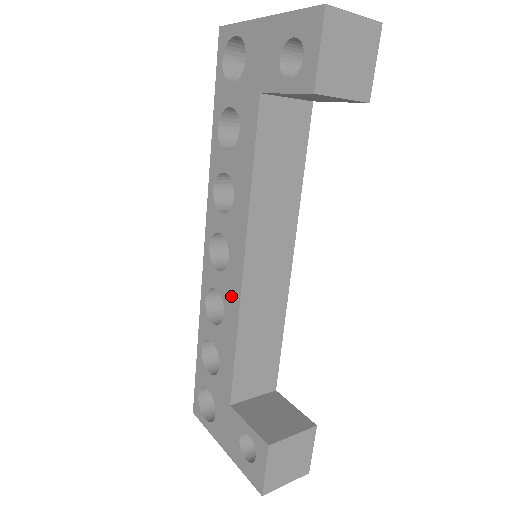
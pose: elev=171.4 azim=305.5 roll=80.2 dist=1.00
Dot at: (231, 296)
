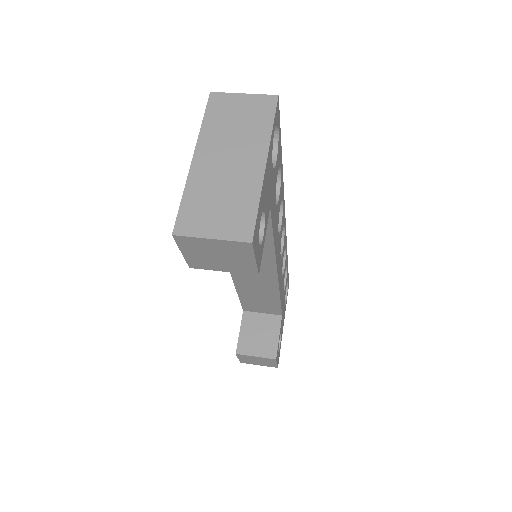
Dot at: occluded
